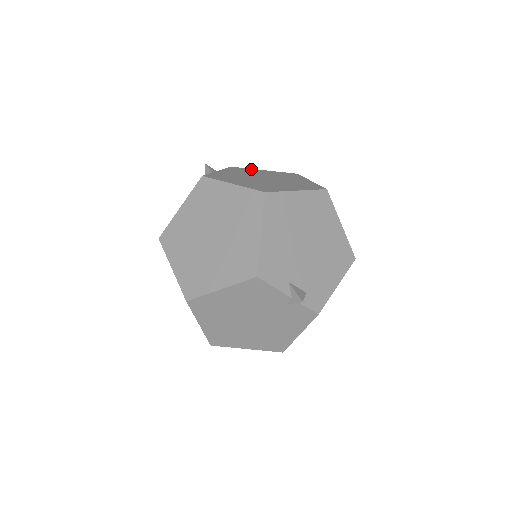
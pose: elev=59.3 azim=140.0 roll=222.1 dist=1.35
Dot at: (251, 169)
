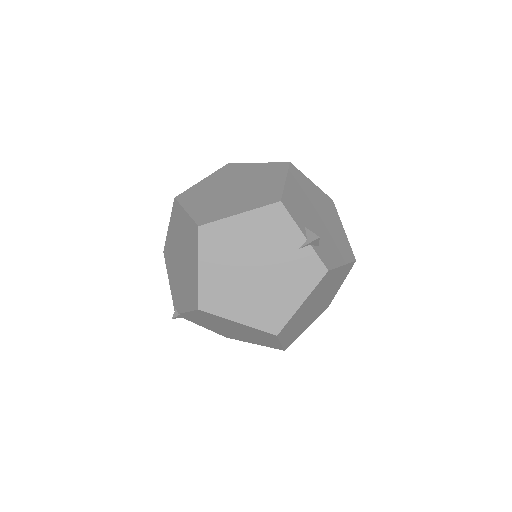
Dot at: occluded
